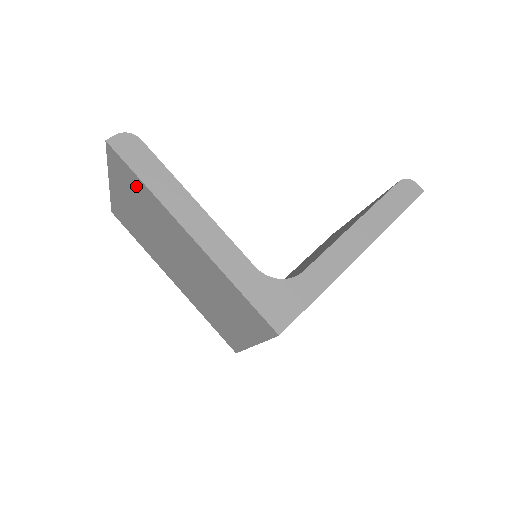
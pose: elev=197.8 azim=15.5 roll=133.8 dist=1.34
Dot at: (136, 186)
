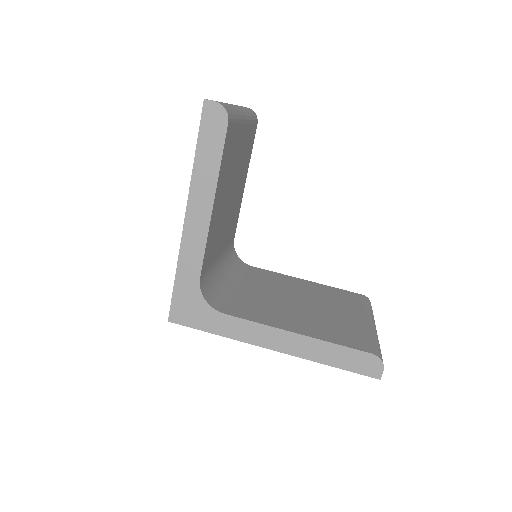
Dot at: occluded
